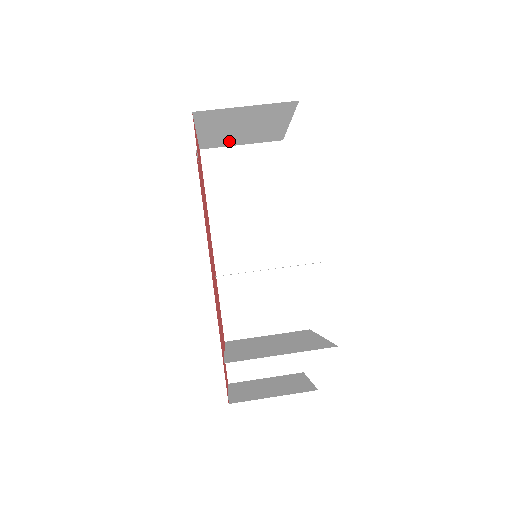
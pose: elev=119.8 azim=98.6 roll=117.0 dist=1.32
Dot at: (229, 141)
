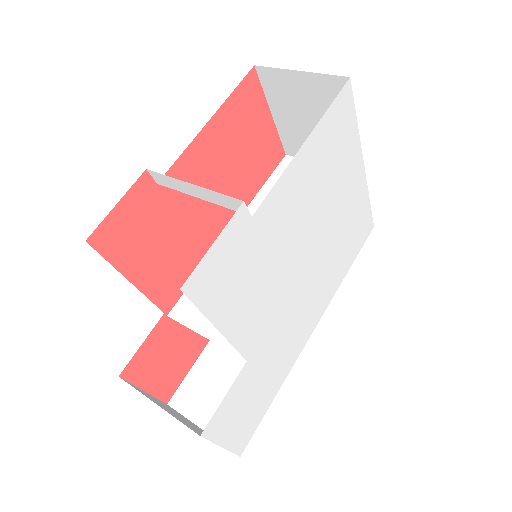
Dot at: occluded
